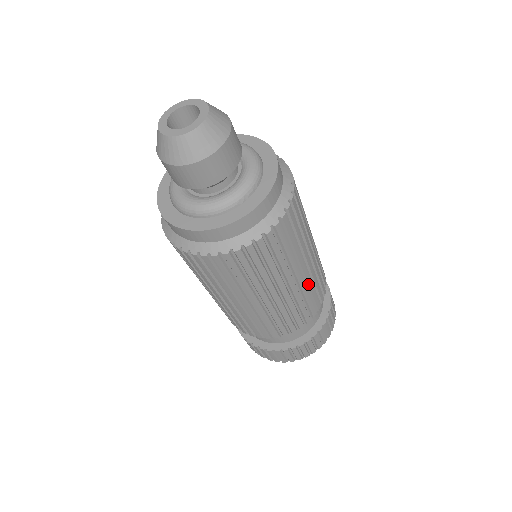
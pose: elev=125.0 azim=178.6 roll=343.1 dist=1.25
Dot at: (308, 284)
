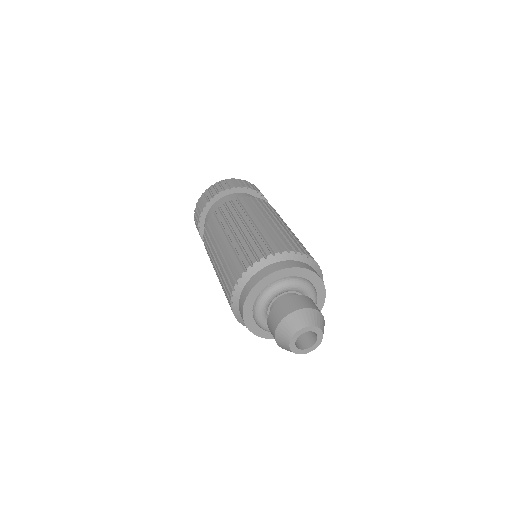
Dot at: occluded
